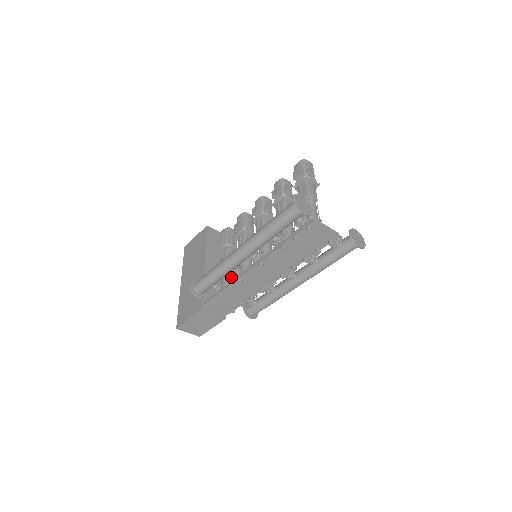
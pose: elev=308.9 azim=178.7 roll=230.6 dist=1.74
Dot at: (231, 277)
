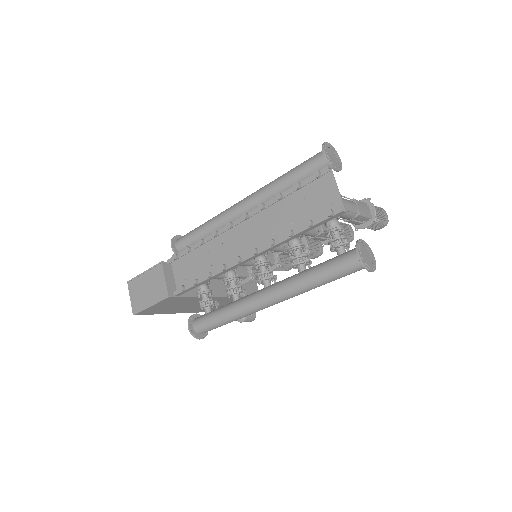
Dot at: occluded
